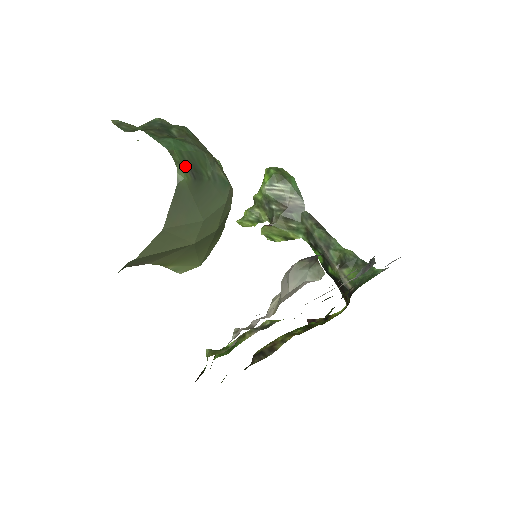
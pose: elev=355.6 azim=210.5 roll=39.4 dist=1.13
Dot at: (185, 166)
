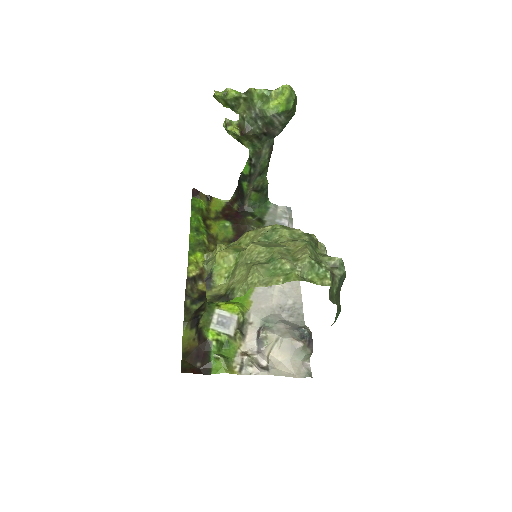
Dot at: occluded
